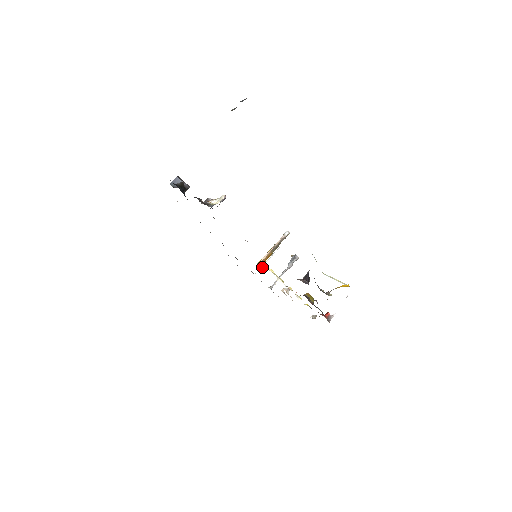
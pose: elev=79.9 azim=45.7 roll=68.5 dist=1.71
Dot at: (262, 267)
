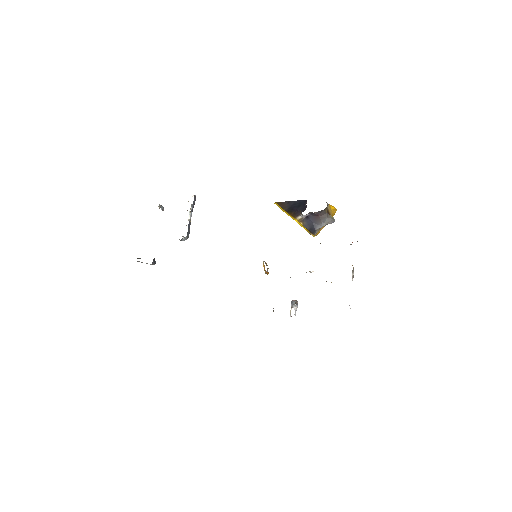
Dot at: occluded
